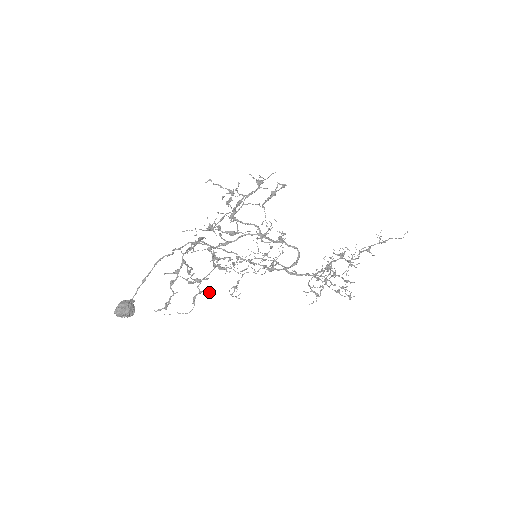
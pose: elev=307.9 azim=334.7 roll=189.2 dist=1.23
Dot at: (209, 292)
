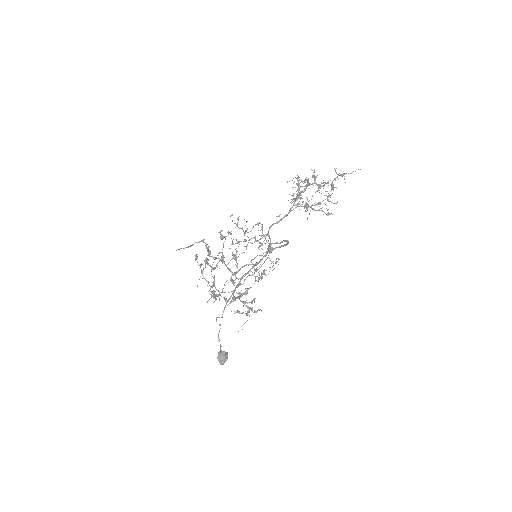
Dot at: occluded
